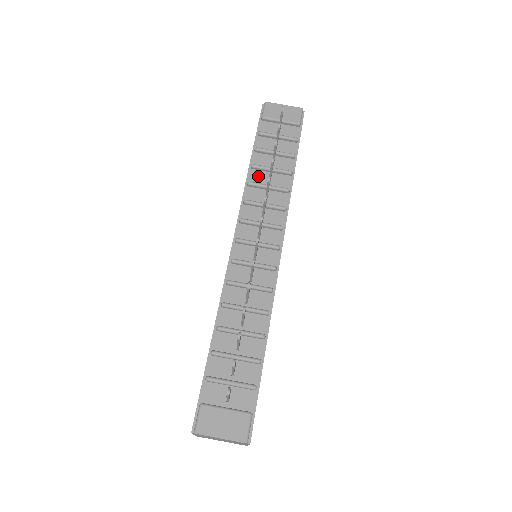
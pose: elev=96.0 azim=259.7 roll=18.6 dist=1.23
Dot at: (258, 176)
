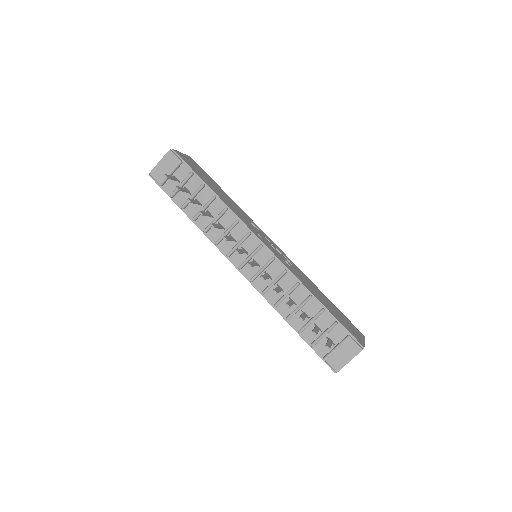
Dot at: (203, 221)
